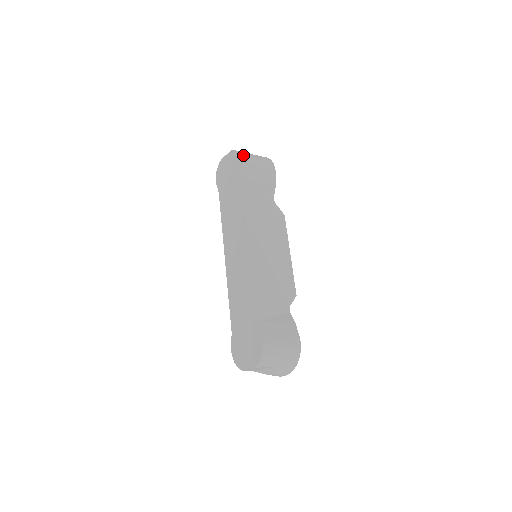
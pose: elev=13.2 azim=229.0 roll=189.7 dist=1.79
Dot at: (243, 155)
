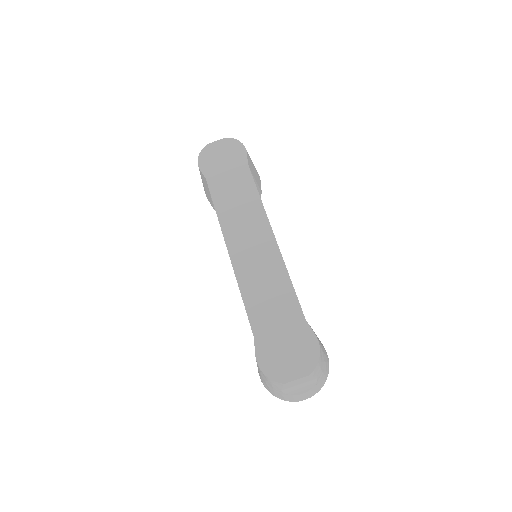
Dot at: occluded
